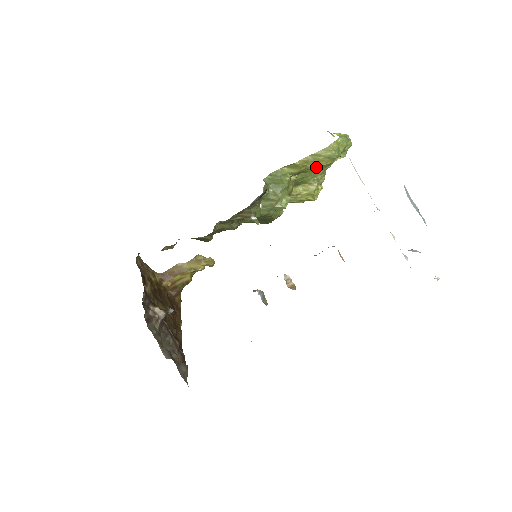
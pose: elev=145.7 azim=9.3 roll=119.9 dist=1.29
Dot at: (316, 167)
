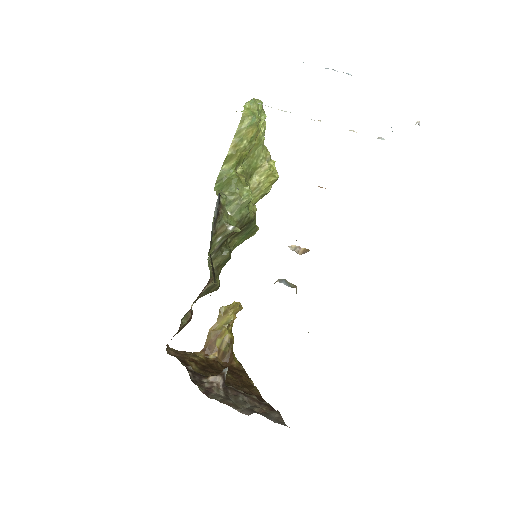
Dot at: (248, 143)
